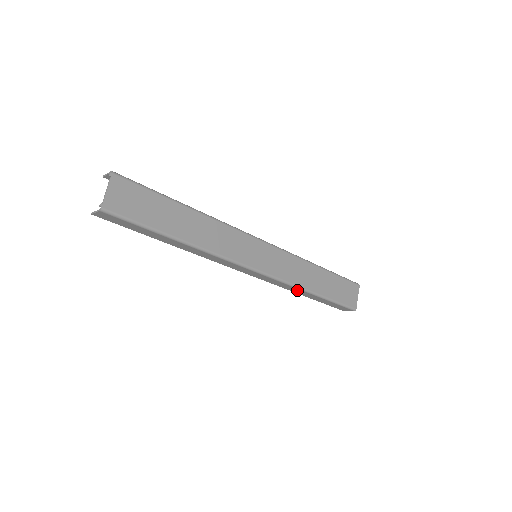
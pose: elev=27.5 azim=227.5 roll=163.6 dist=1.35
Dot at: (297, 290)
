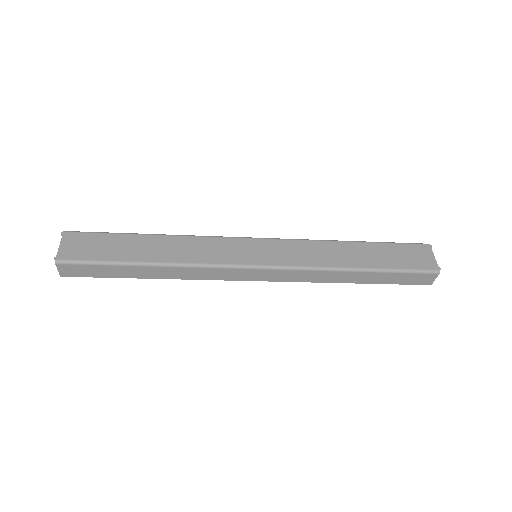
Dot at: (333, 275)
